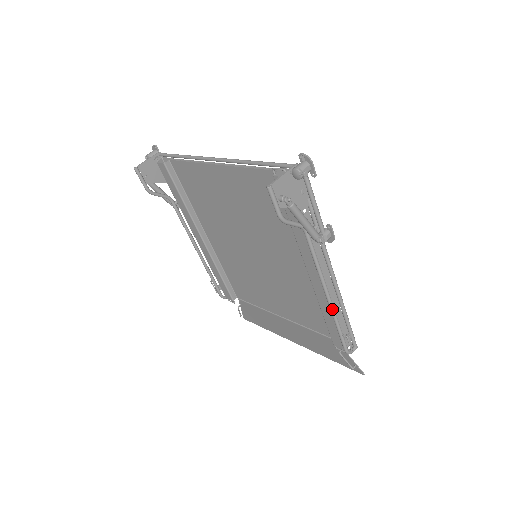
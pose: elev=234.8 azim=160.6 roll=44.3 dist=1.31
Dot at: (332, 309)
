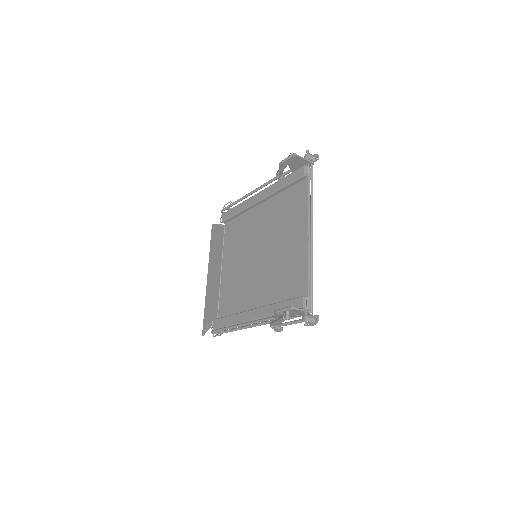
Dot at: (234, 327)
